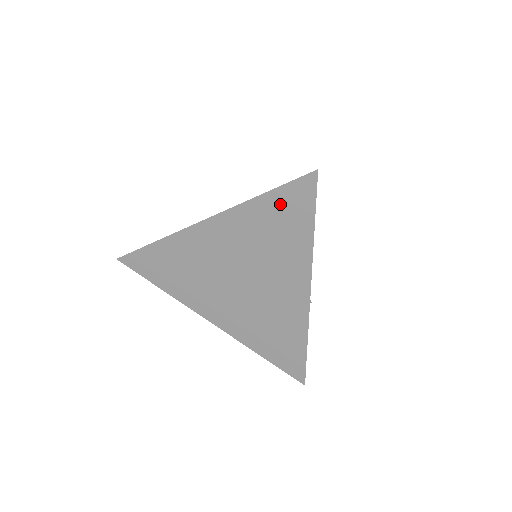
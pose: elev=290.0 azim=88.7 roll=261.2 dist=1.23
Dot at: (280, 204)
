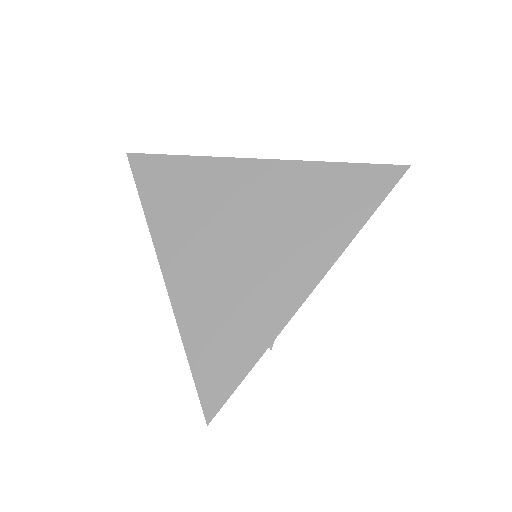
Dot at: (350, 180)
